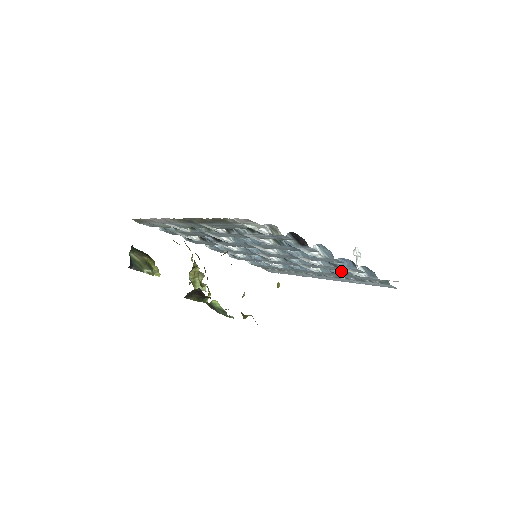
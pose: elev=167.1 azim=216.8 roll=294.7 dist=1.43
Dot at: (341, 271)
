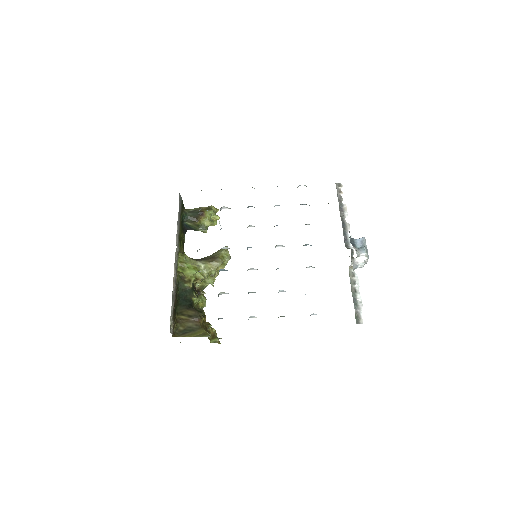
Dot at: occluded
